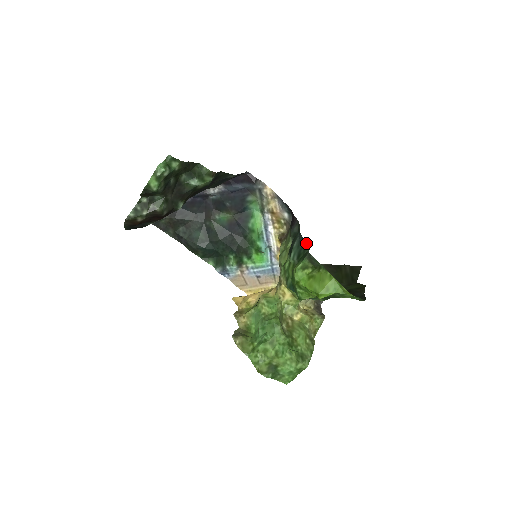
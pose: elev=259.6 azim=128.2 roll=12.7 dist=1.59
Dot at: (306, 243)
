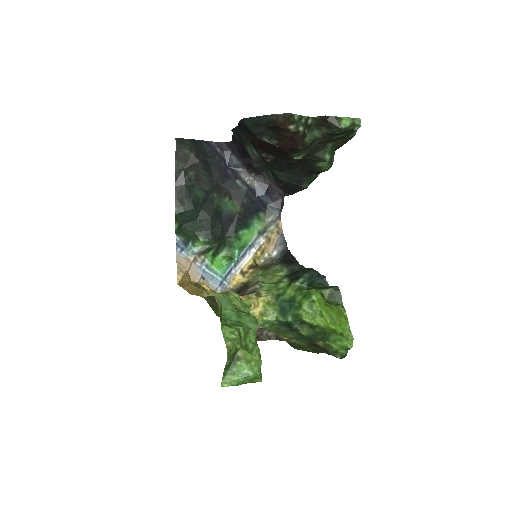
Dot at: occluded
